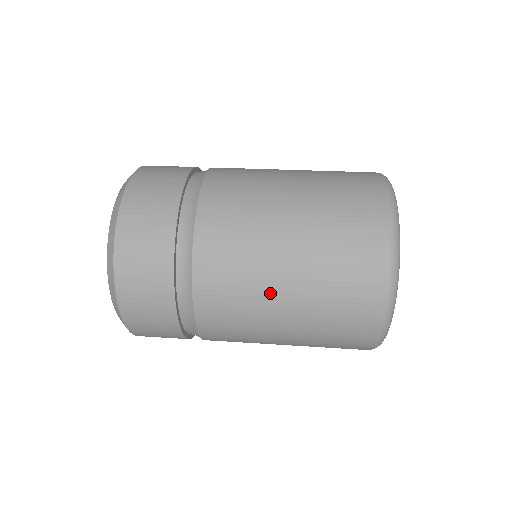
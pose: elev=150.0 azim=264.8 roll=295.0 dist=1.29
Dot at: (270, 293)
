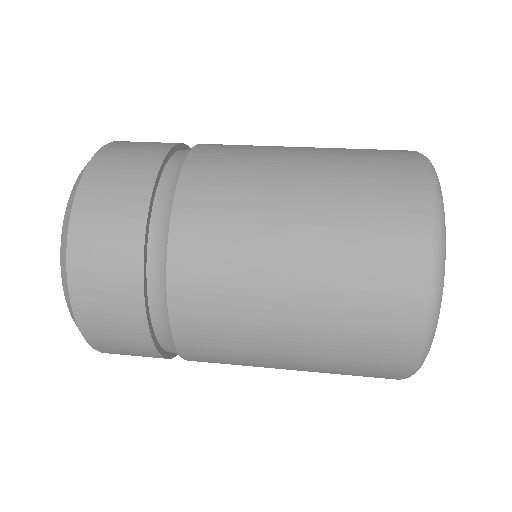
Dot at: (277, 190)
